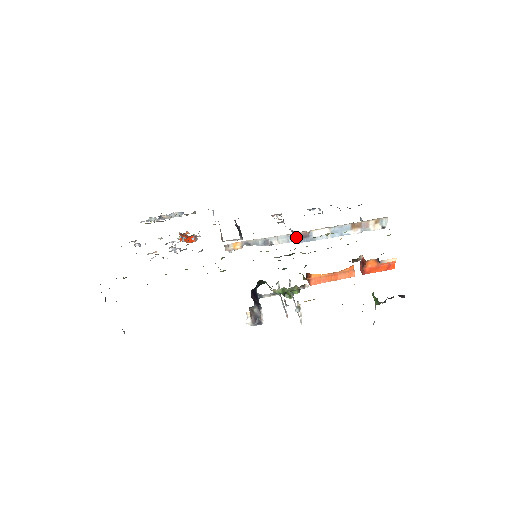
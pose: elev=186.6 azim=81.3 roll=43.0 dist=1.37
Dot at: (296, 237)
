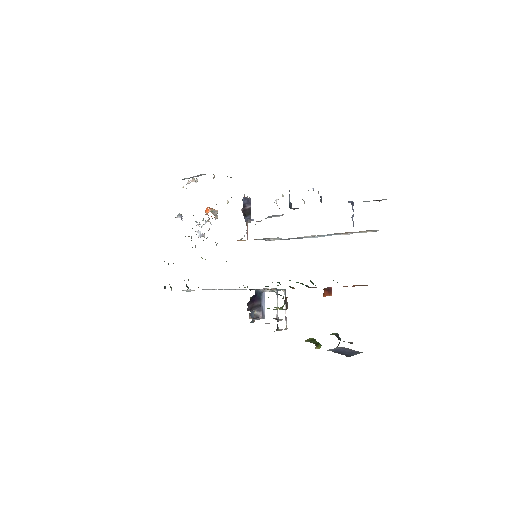
Dot at: (288, 239)
